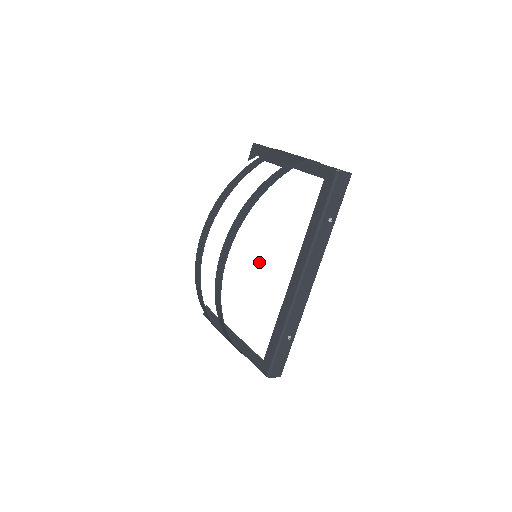
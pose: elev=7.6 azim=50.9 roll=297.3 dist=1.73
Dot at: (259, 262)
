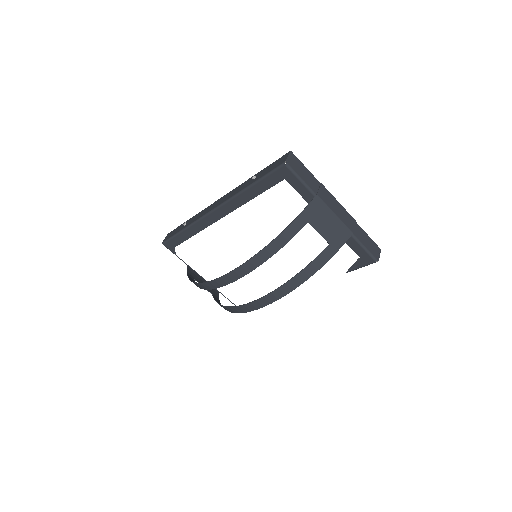
Dot at: (286, 312)
